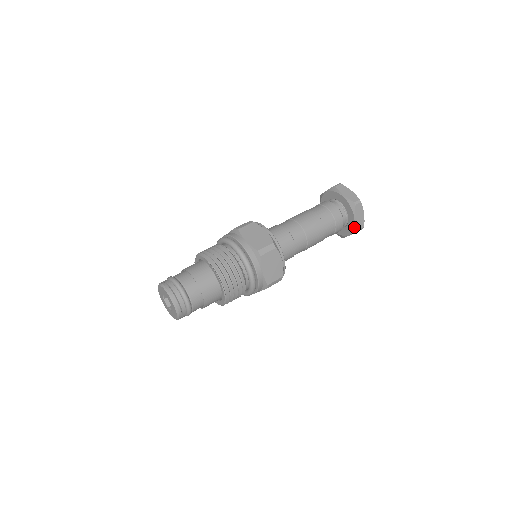
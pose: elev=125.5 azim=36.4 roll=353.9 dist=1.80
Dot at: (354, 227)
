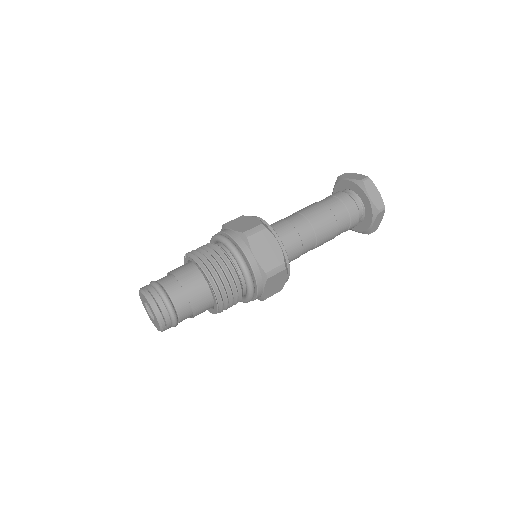
Dot at: (366, 230)
